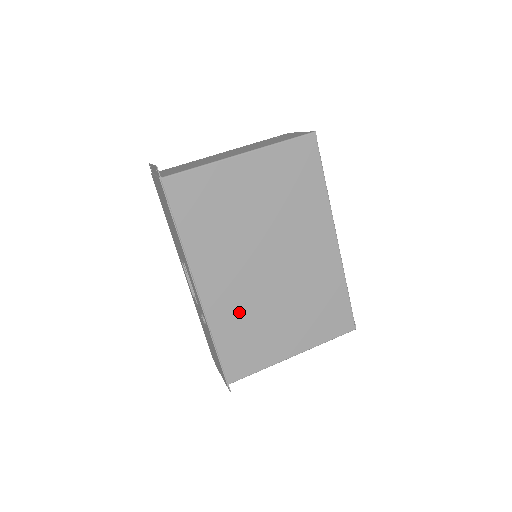
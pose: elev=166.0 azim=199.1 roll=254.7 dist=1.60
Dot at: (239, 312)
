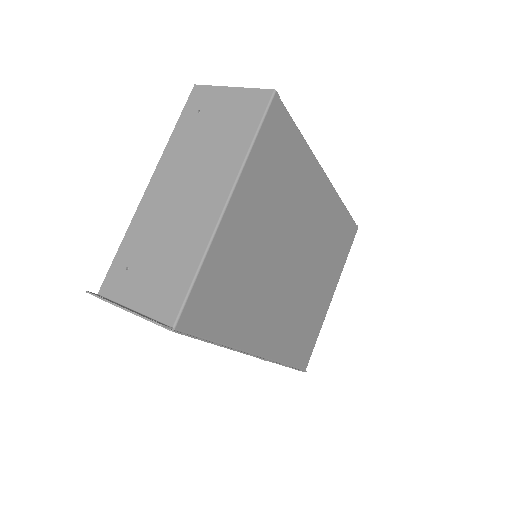
Dot at: (291, 325)
